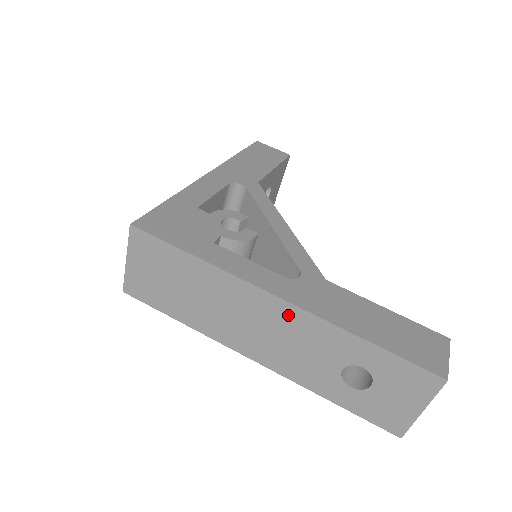
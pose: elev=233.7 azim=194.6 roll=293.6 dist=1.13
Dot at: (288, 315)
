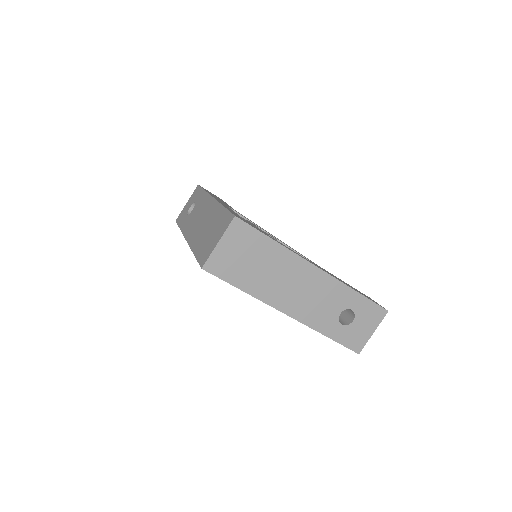
Dot at: (321, 280)
